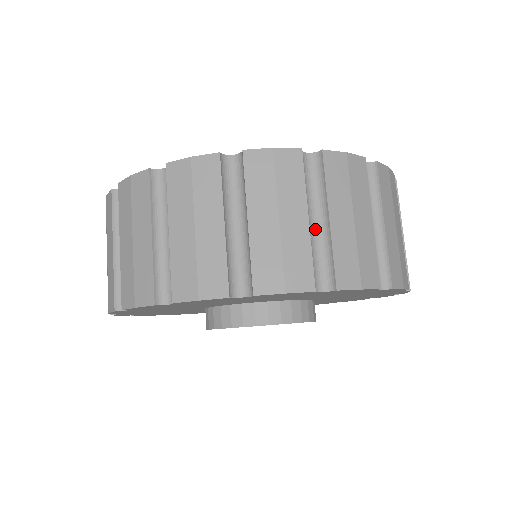
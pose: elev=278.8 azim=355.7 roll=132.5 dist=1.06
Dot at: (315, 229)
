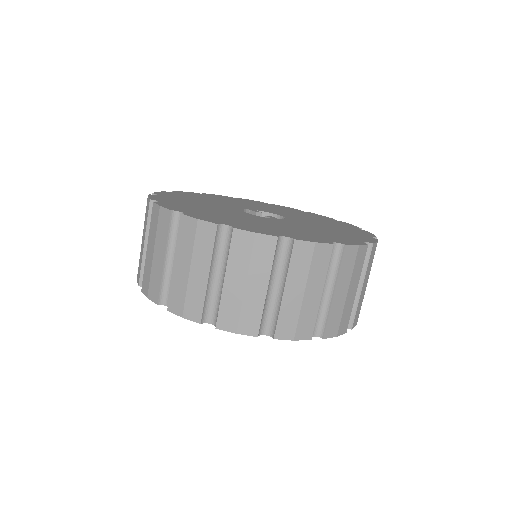
Dot at: (273, 293)
